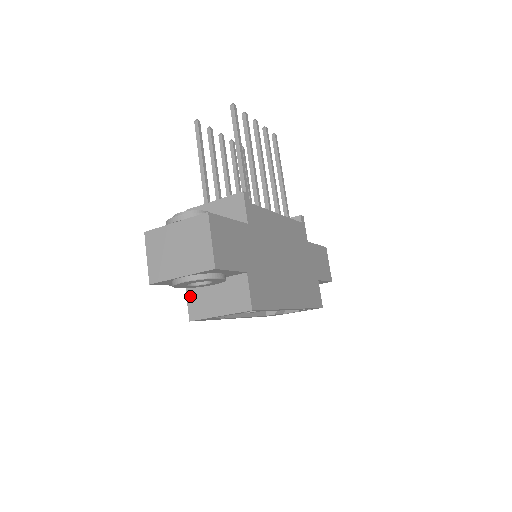
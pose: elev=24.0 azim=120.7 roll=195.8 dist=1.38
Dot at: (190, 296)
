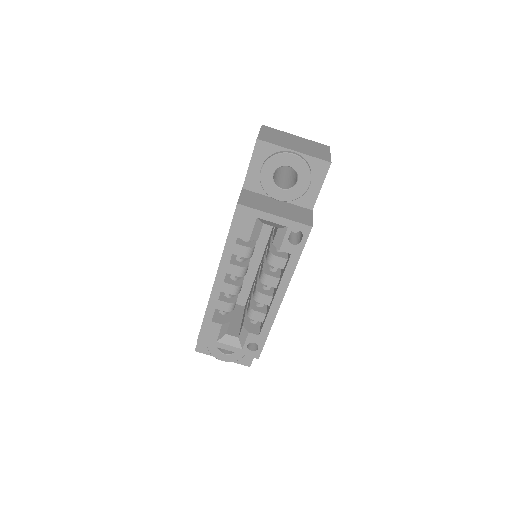
Dot at: (245, 194)
